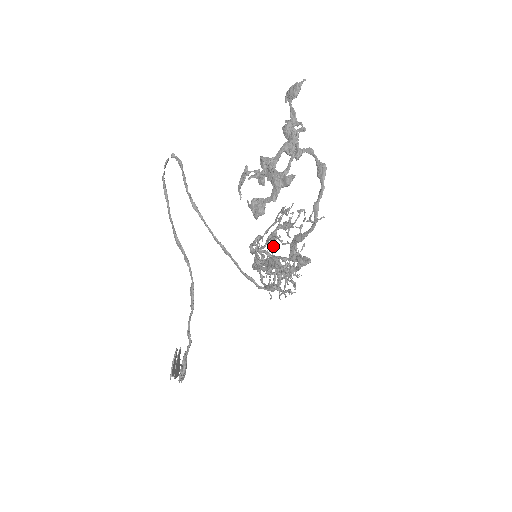
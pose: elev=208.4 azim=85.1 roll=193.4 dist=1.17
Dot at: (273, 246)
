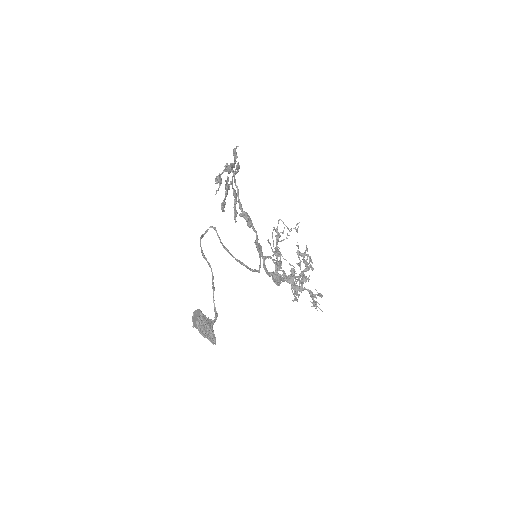
Dot at: occluded
